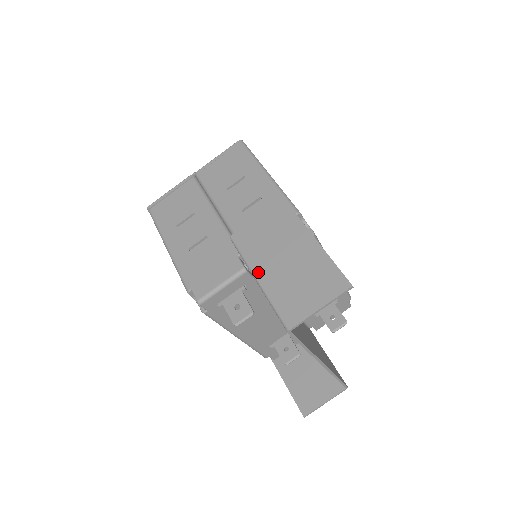
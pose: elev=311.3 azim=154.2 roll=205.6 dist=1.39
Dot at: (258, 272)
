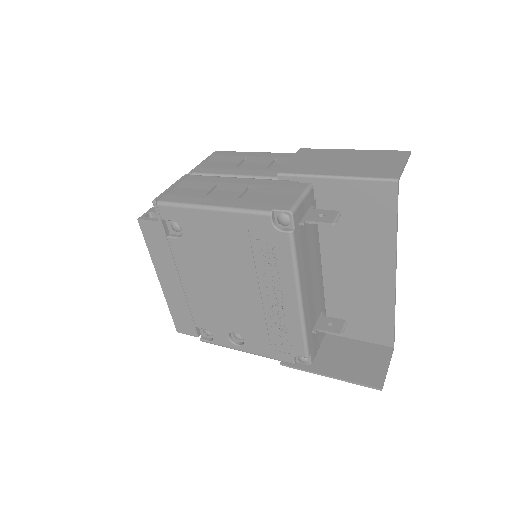
Dot at: (330, 173)
